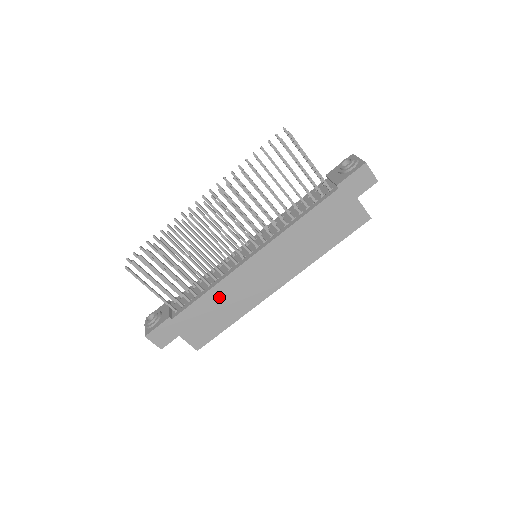
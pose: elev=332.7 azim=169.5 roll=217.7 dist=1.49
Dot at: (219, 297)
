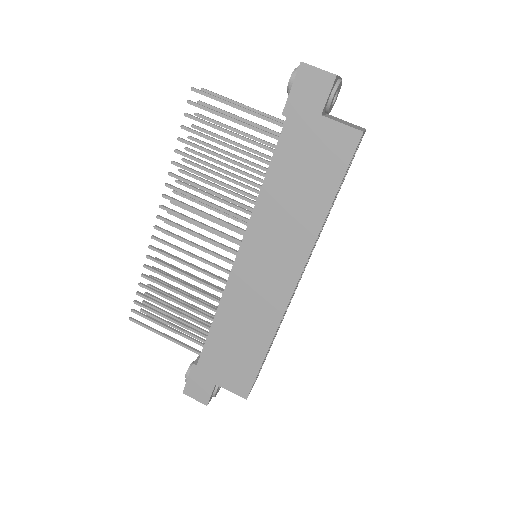
Dot at: (230, 322)
